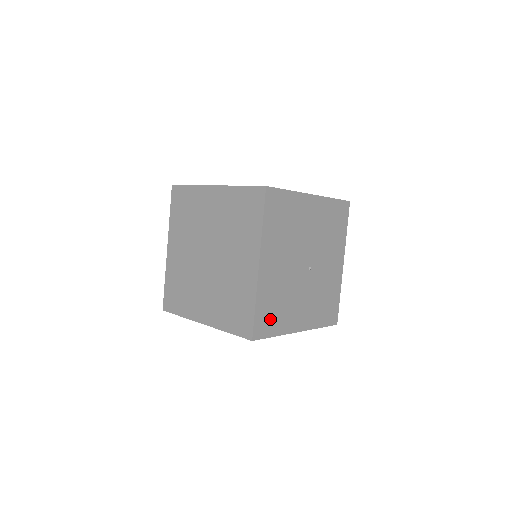
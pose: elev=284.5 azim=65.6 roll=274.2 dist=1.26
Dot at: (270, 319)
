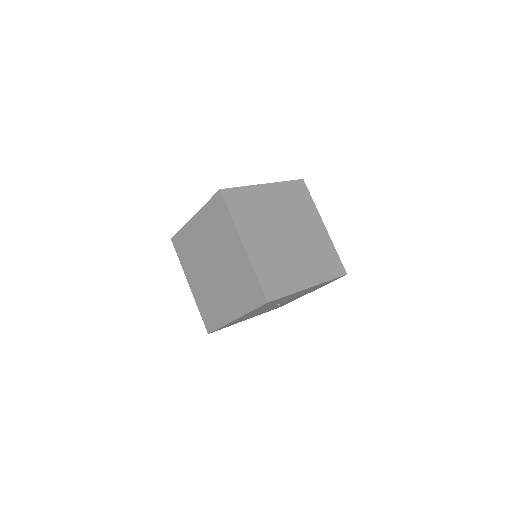
Dot at: (228, 325)
